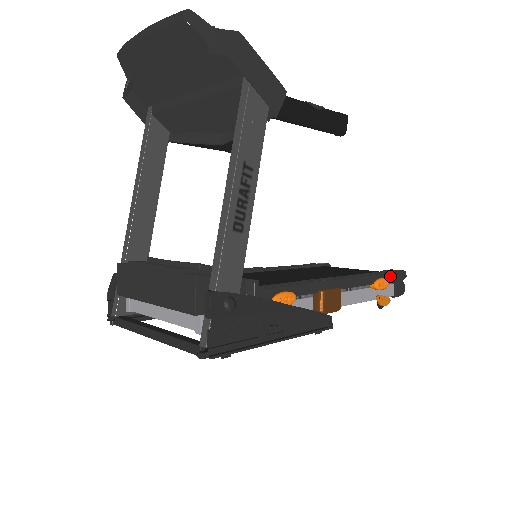
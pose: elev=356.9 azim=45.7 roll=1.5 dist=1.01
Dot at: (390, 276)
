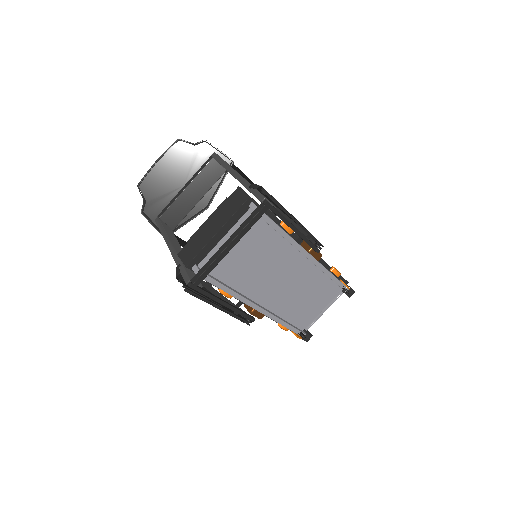
Dot at: occluded
